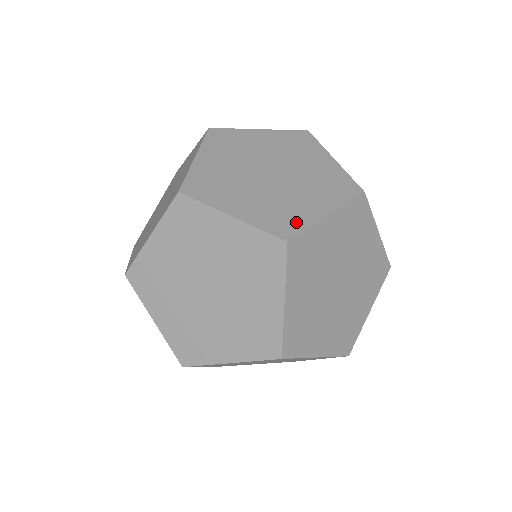
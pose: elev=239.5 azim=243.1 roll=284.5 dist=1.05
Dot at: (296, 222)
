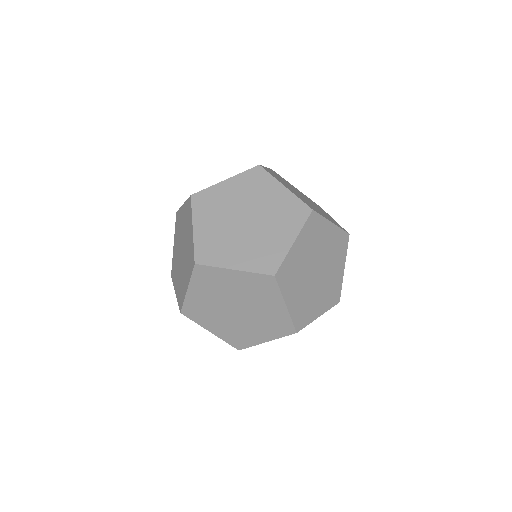
Dot at: (275, 257)
